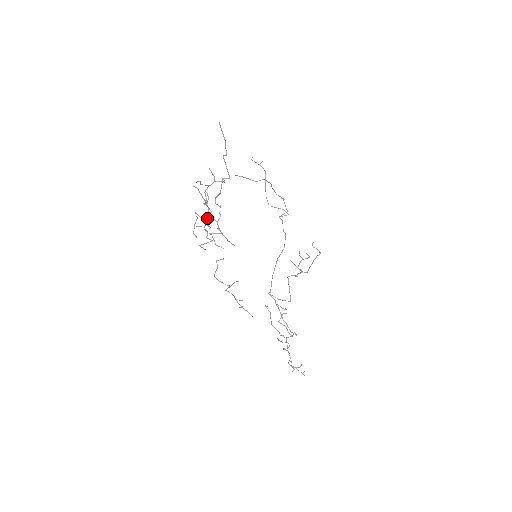
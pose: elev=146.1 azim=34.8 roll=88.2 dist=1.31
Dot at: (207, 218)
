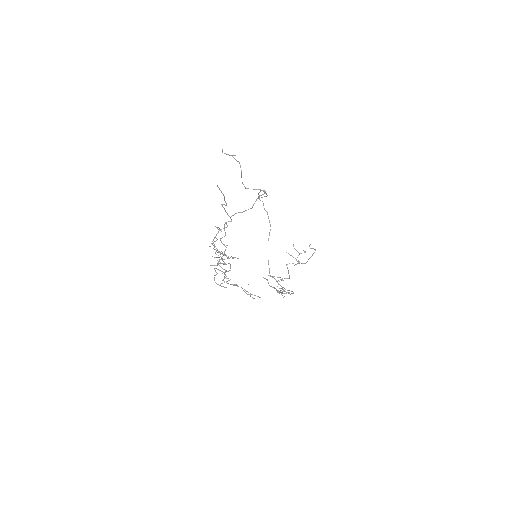
Dot at: occluded
